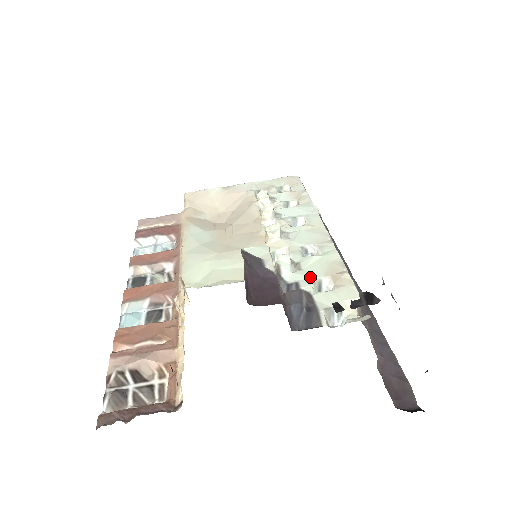
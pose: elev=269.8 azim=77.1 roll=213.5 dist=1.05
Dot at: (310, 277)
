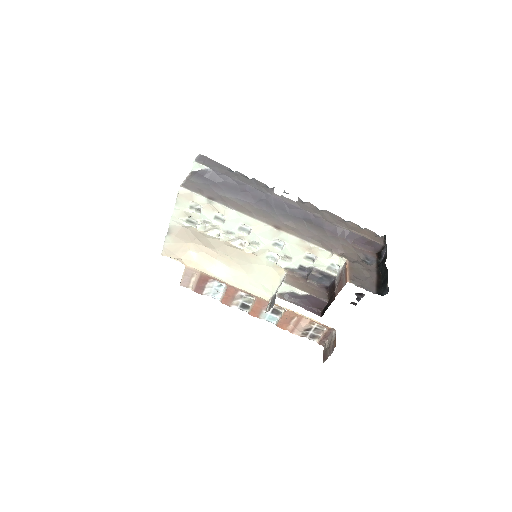
Dot at: (301, 259)
